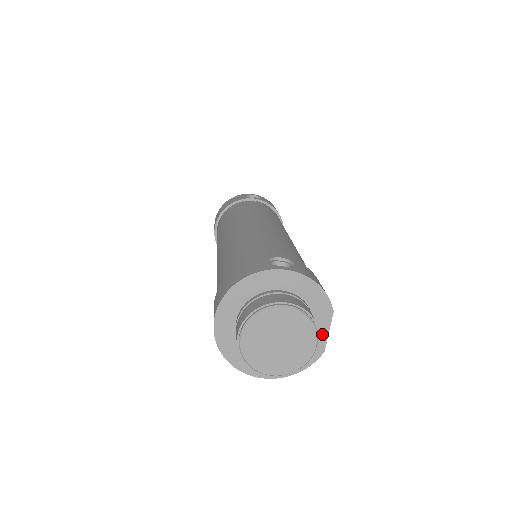
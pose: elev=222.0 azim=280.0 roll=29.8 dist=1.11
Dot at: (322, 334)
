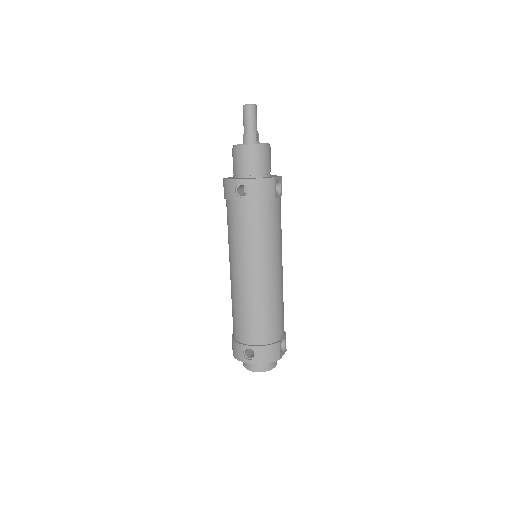
Dot at: occluded
